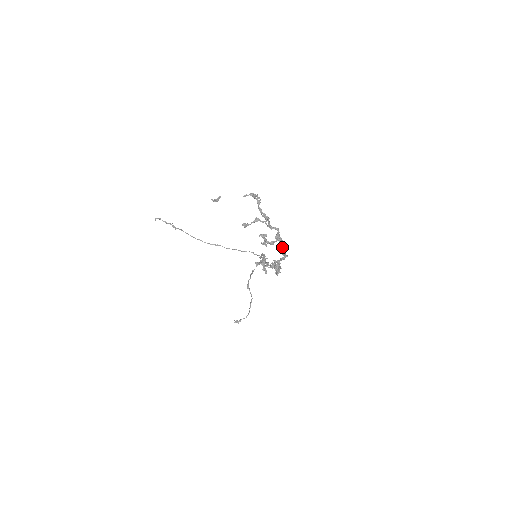
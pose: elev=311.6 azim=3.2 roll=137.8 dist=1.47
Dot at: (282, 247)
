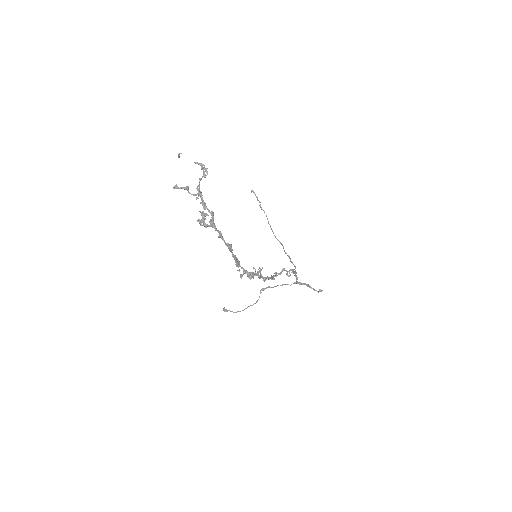
Dot at: (223, 239)
